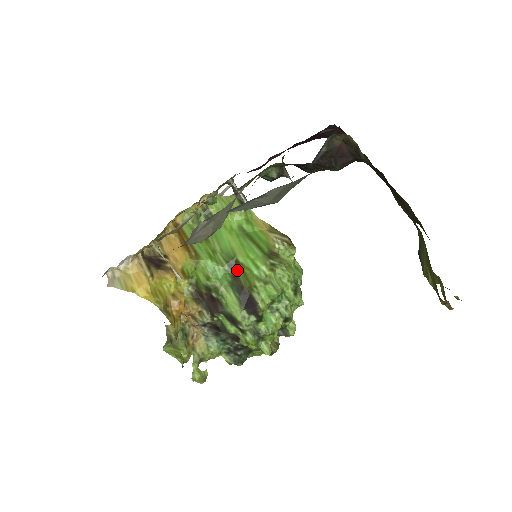
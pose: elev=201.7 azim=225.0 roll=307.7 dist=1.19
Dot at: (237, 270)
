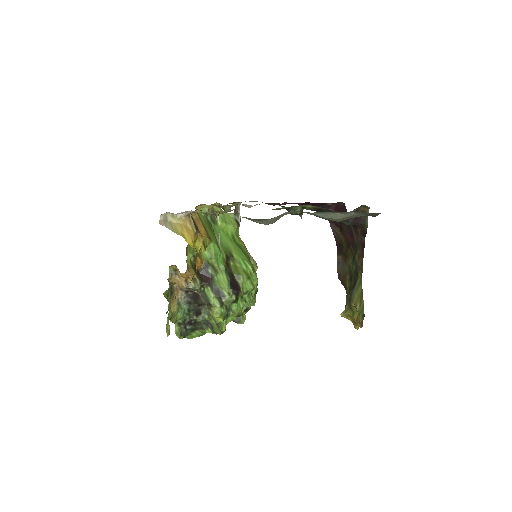
Dot at: (230, 261)
